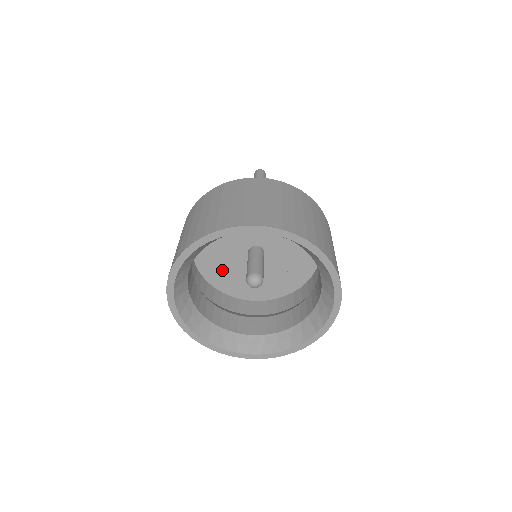
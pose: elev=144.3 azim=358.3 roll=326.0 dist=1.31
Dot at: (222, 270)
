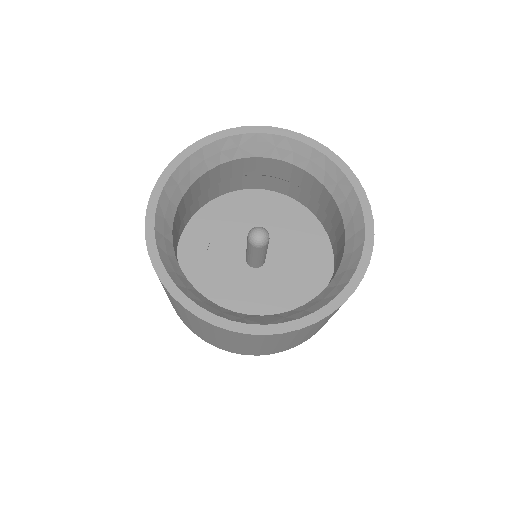
Dot at: (207, 241)
